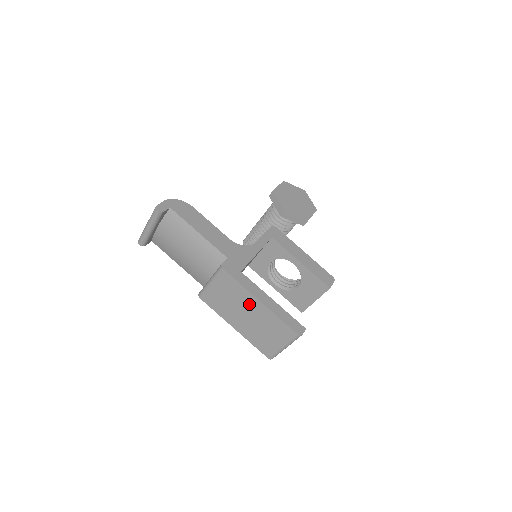
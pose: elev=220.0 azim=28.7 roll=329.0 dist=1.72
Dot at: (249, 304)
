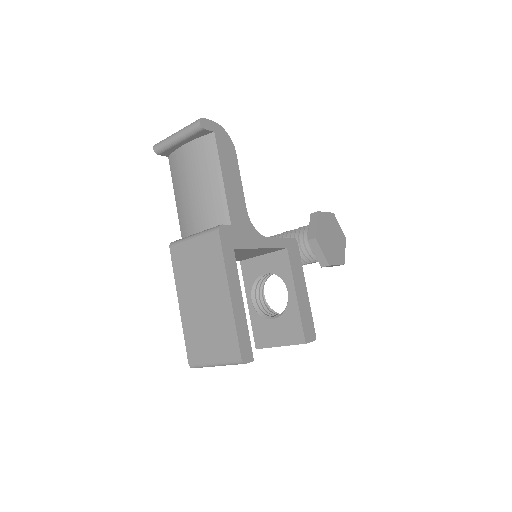
Dot at: (216, 288)
